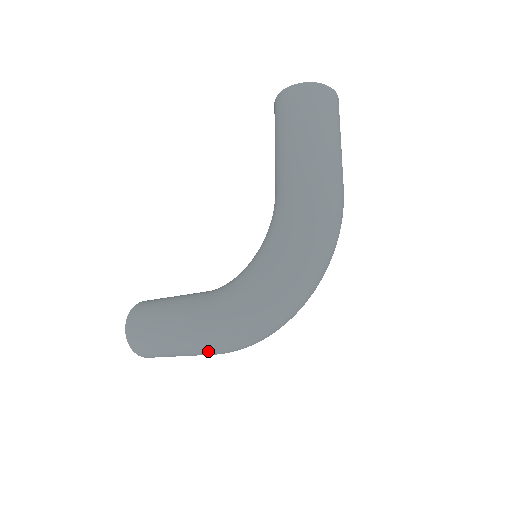
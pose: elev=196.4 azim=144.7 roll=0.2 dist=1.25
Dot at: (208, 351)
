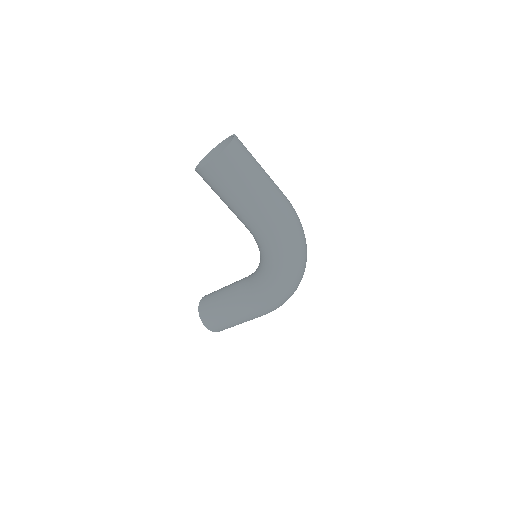
Dot at: occluded
